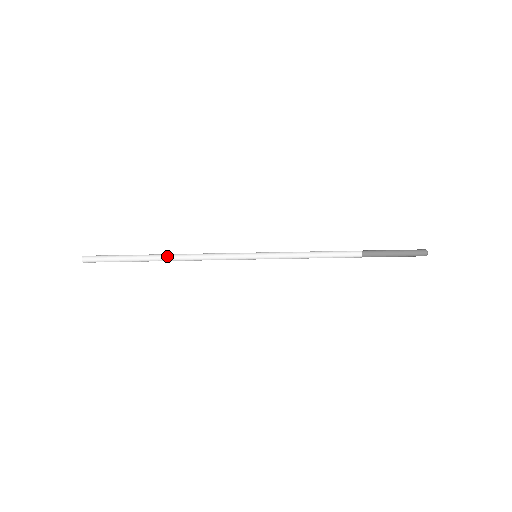
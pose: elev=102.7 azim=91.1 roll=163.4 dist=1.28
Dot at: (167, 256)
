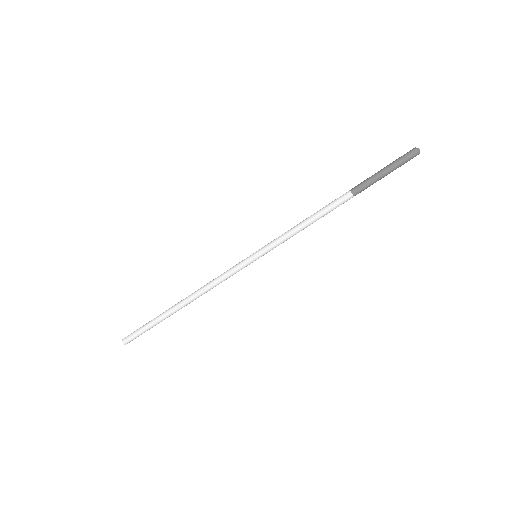
Dot at: (185, 305)
